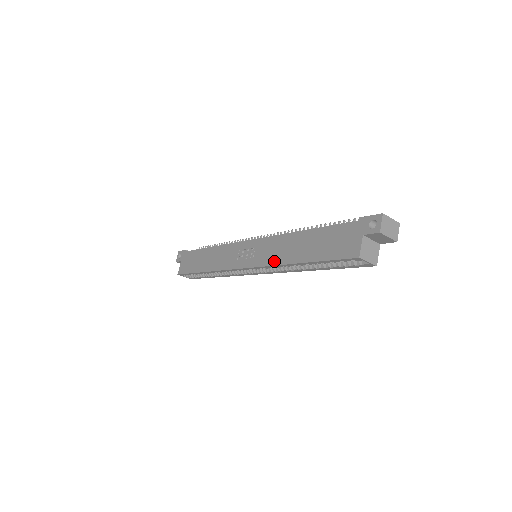
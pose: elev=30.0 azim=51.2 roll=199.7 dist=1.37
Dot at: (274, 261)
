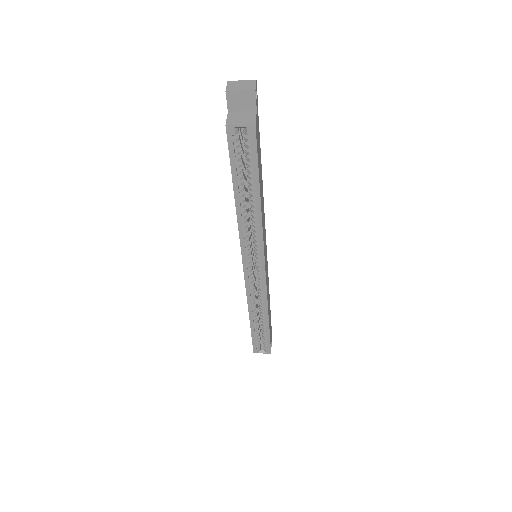
Dot at: (238, 229)
